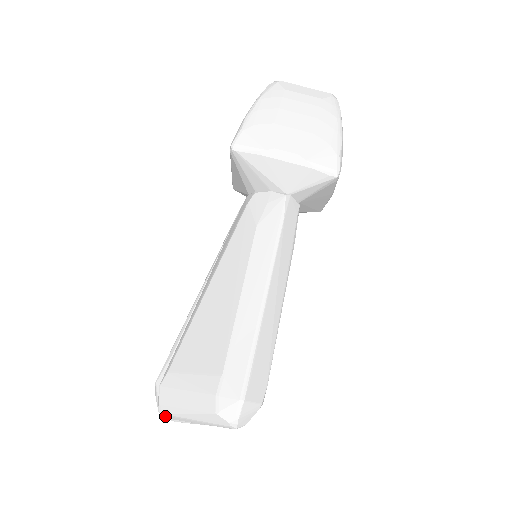
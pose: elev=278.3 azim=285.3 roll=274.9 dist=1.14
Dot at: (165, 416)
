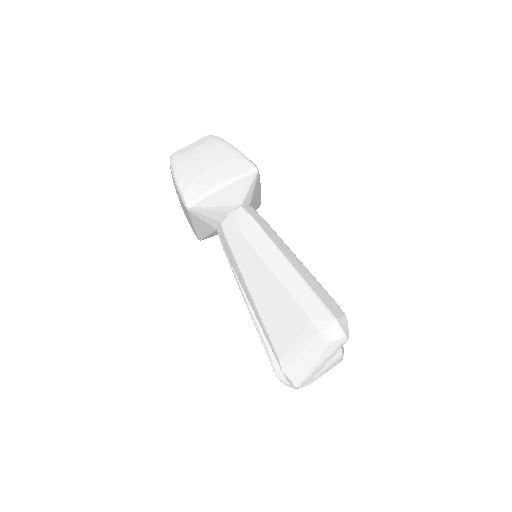
Dot at: (301, 387)
